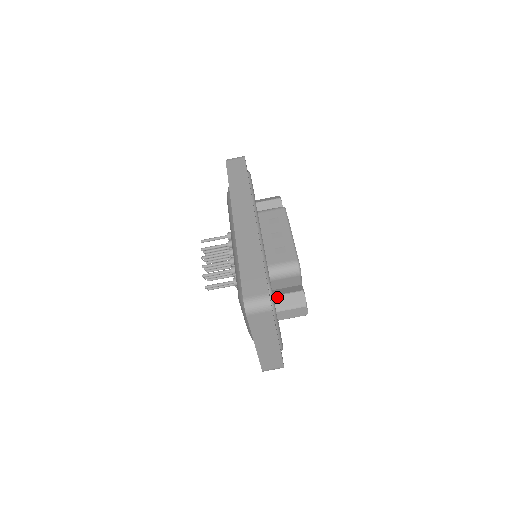
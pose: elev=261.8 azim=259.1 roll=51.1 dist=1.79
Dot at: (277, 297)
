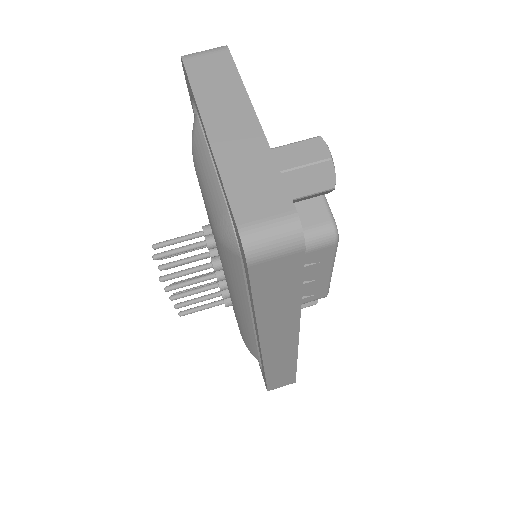
Dot at: occluded
